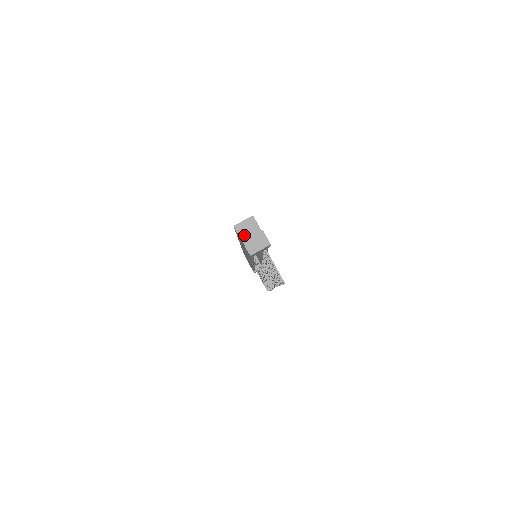
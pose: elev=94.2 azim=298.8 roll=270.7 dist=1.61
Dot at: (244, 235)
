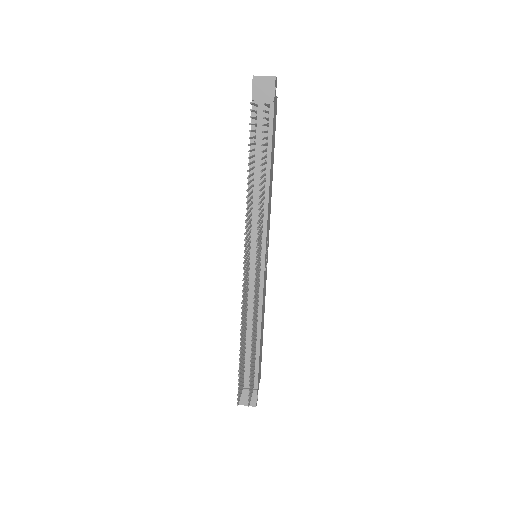
Dot at: occluded
